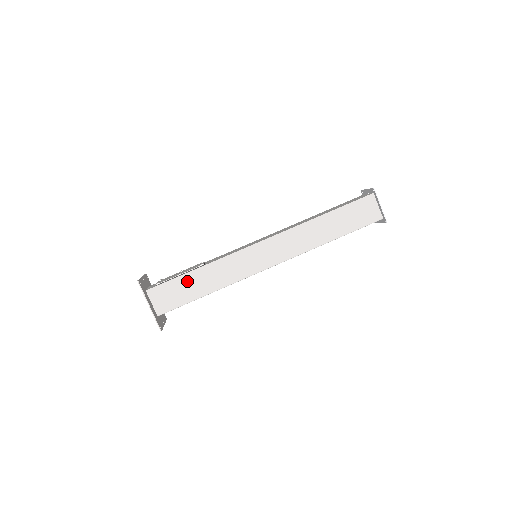
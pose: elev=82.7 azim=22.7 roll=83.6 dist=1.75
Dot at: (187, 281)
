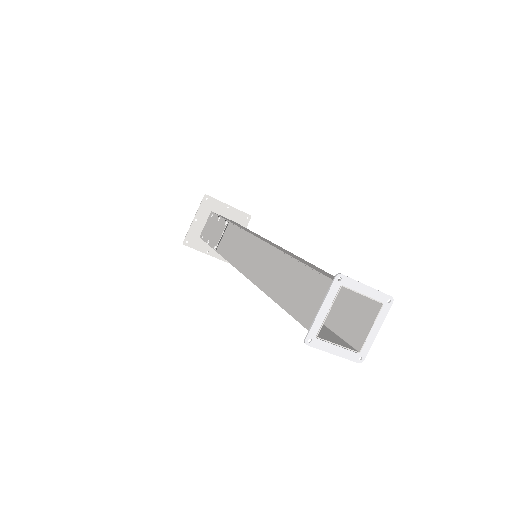
Dot at: occluded
